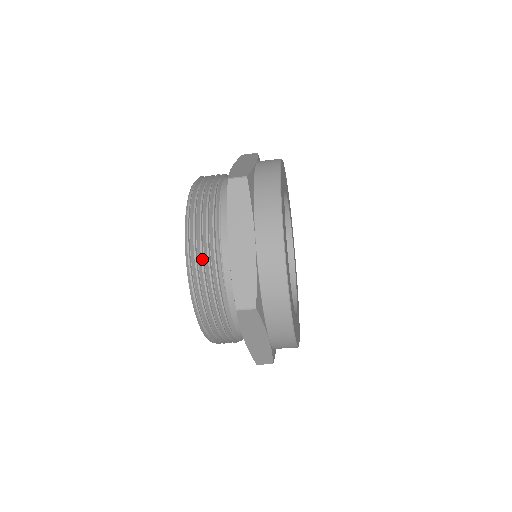
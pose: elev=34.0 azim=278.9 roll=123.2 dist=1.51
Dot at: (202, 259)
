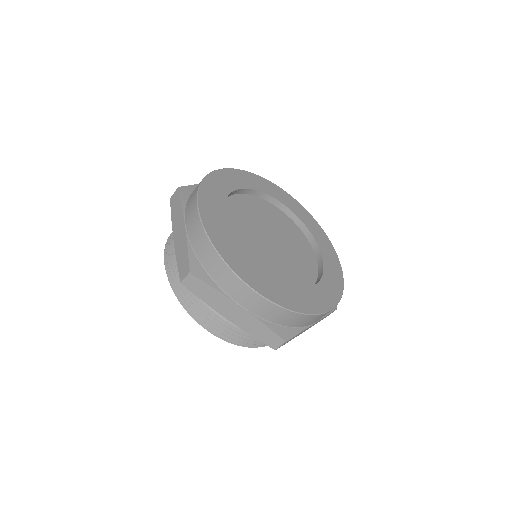
Dot at: (224, 329)
